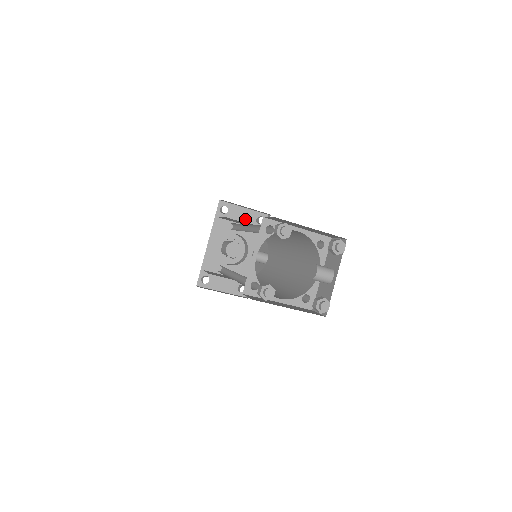
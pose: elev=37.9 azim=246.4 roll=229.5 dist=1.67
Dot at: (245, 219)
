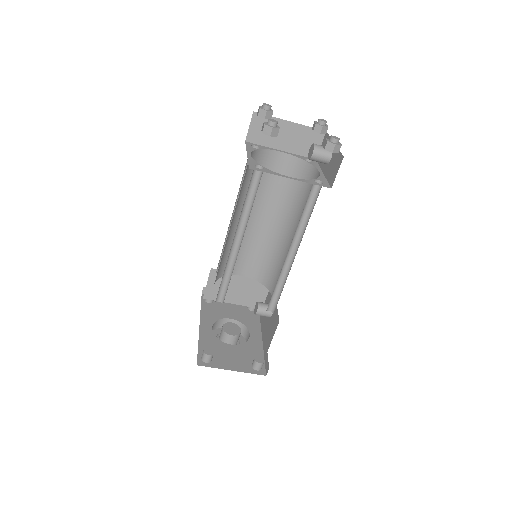
Dot at: (235, 307)
